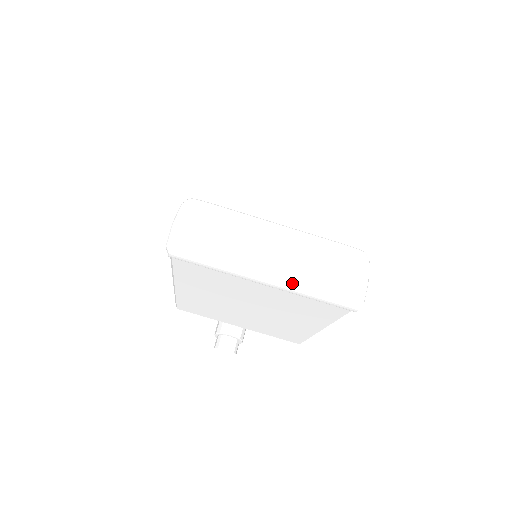
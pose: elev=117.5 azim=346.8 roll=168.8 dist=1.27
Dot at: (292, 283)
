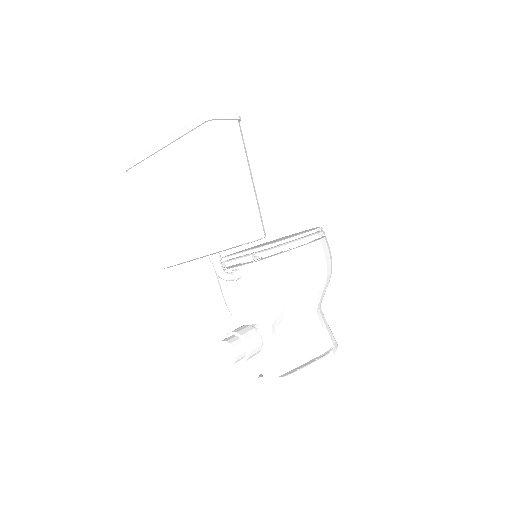
Dot at: (174, 135)
